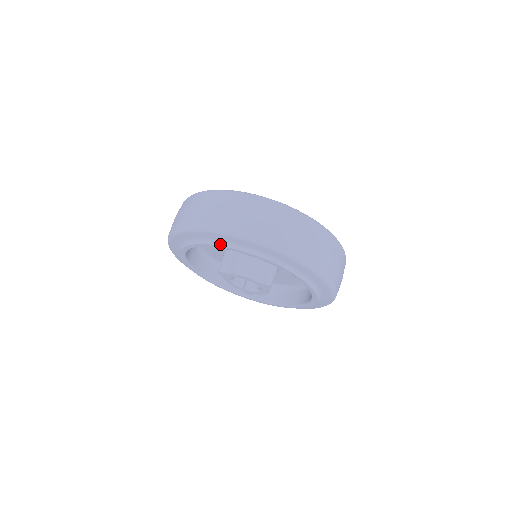
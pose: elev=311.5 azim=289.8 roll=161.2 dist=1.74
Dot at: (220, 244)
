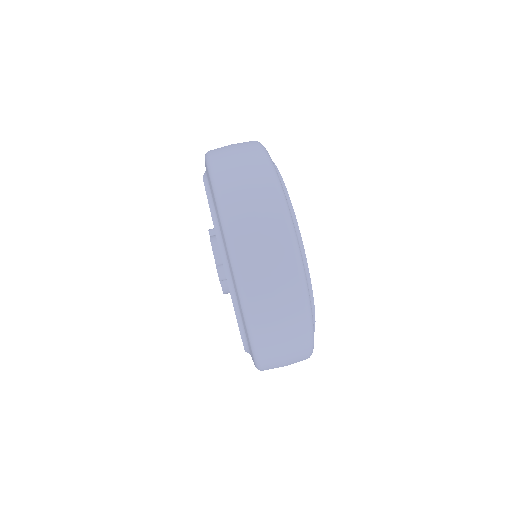
Dot at: (205, 180)
